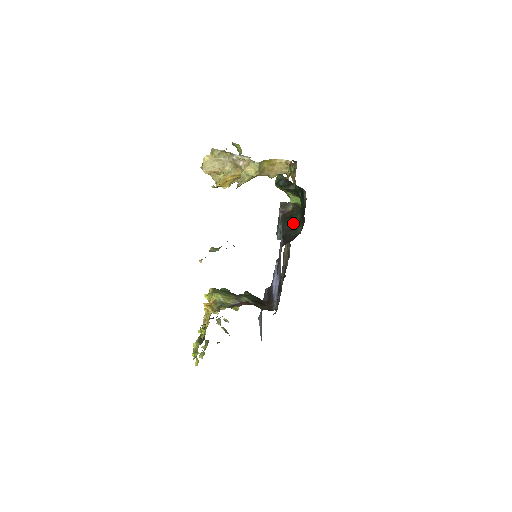
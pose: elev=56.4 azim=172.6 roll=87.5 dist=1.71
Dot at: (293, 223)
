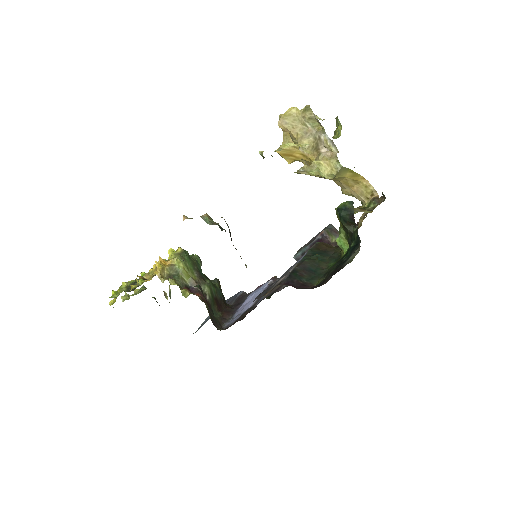
Dot at: (318, 265)
